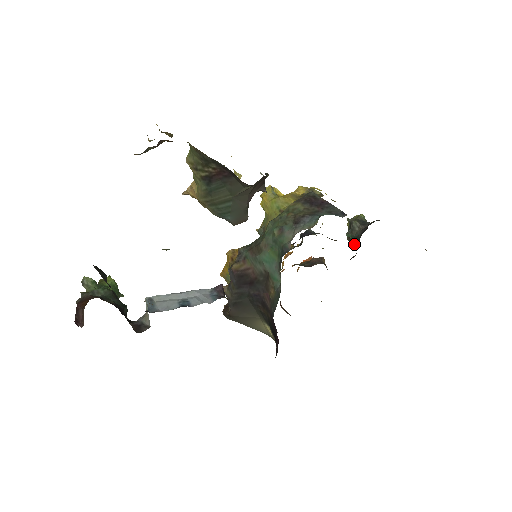
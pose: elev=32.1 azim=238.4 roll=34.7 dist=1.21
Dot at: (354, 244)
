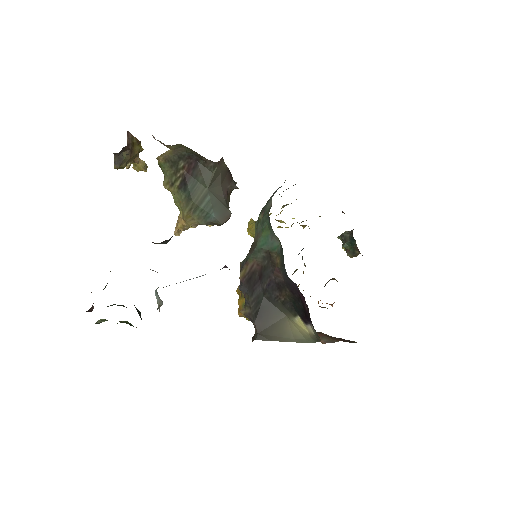
Dot at: (355, 253)
